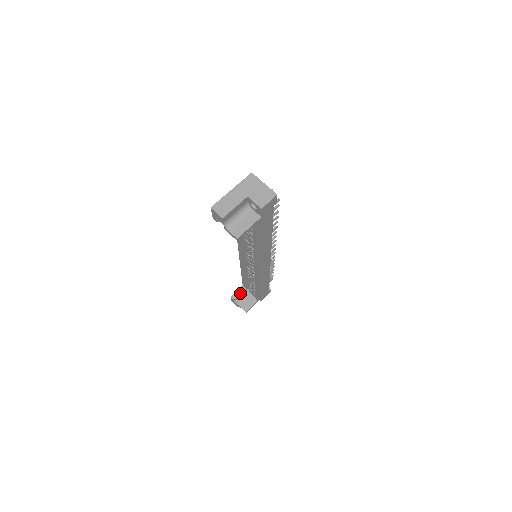
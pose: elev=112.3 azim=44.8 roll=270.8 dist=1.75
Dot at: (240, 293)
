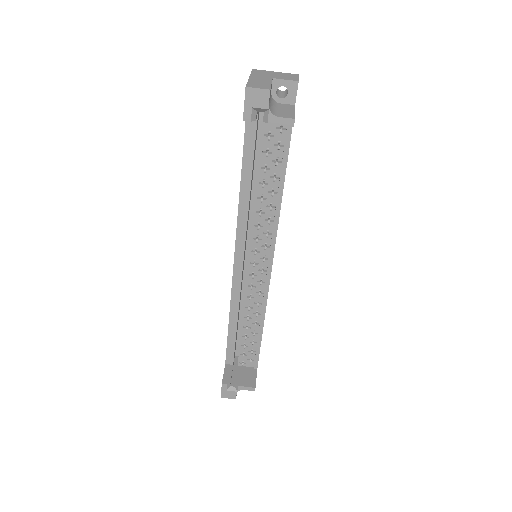
Dot at: (230, 373)
